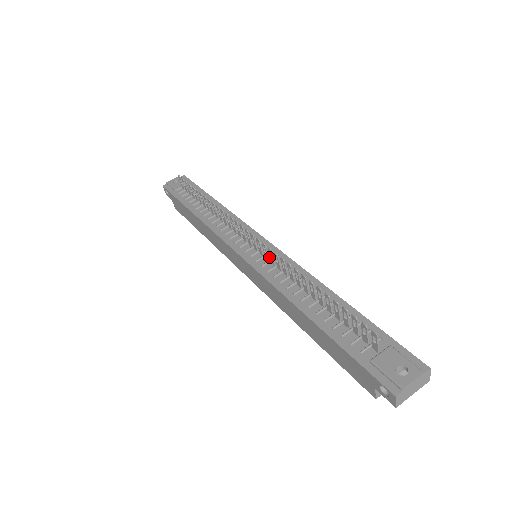
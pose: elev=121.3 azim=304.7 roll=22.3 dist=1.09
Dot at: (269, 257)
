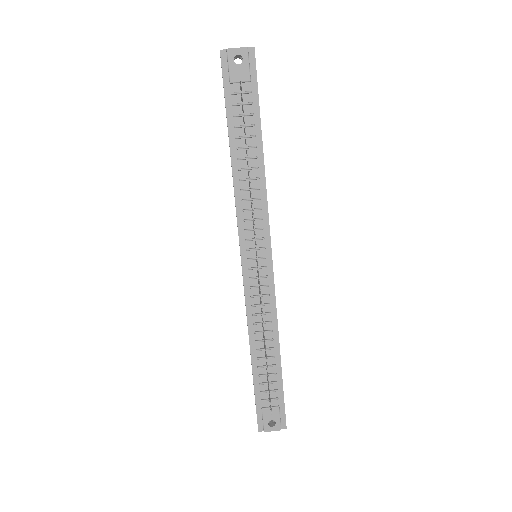
Dot at: (261, 280)
